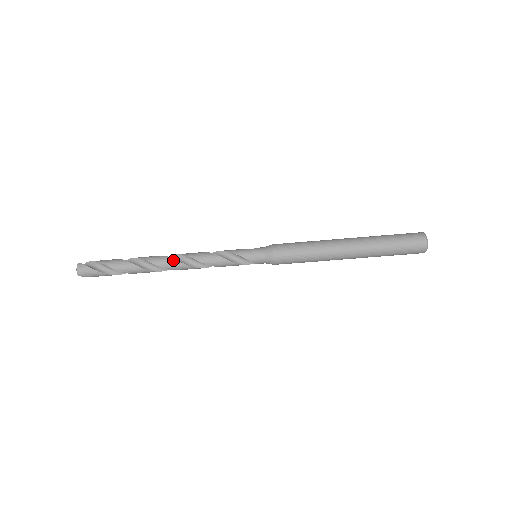
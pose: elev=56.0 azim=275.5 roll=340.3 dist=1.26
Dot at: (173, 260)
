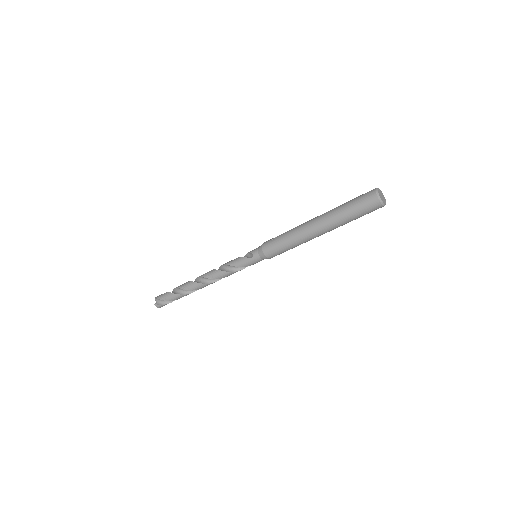
Dot at: (207, 284)
